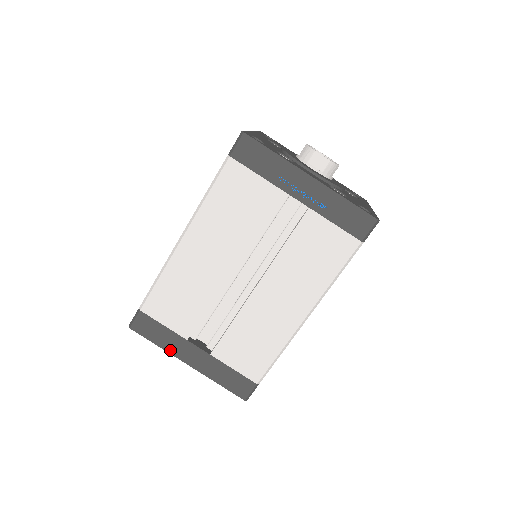
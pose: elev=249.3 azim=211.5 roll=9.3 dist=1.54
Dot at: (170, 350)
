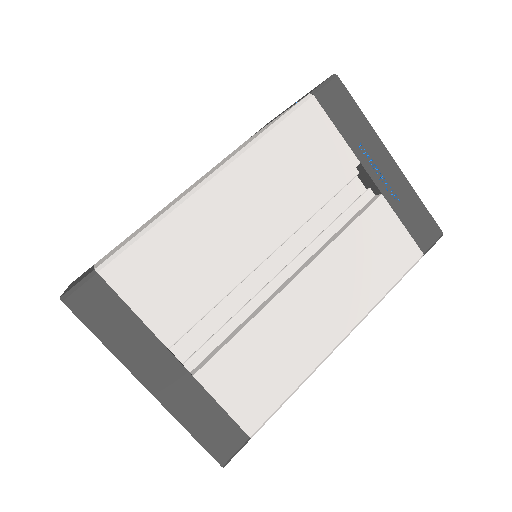
Dot at: (125, 357)
